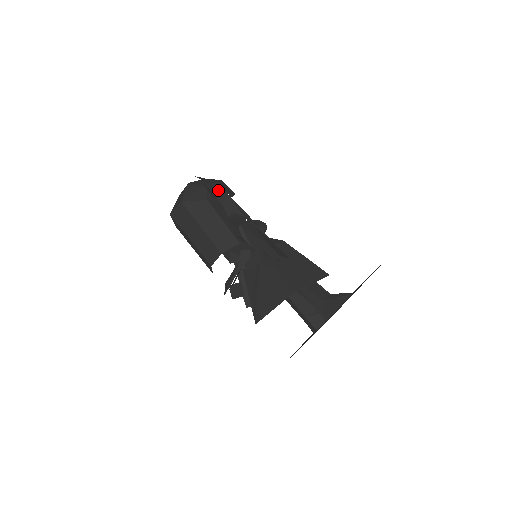
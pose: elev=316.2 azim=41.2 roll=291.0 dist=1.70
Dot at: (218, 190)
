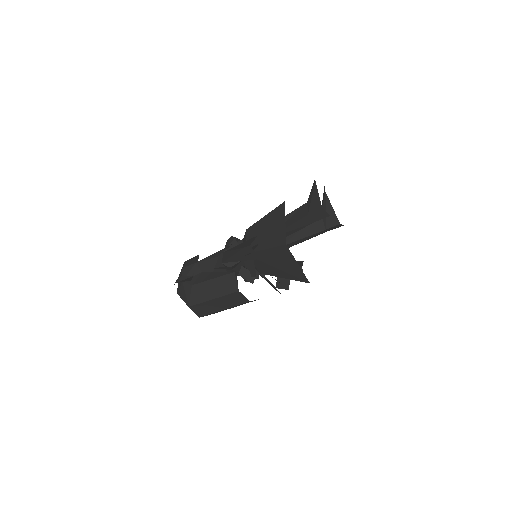
Dot at: (188, 271)
